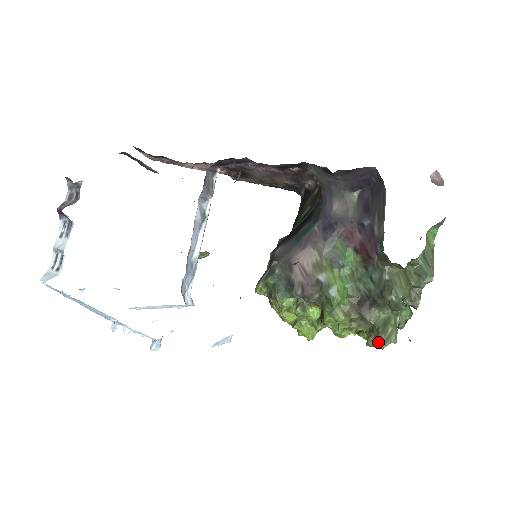
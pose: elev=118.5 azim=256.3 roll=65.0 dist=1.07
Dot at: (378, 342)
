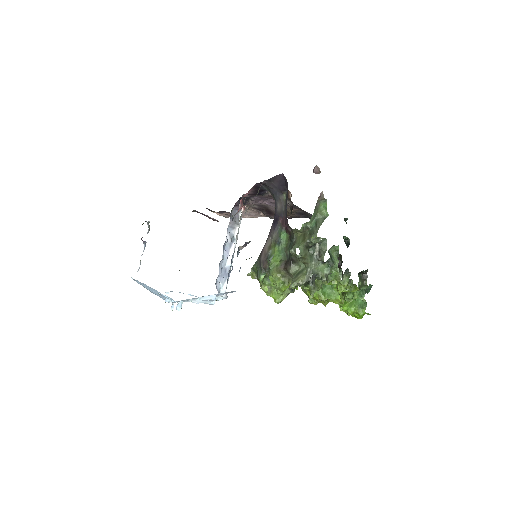
Dot at: (290, 284)
